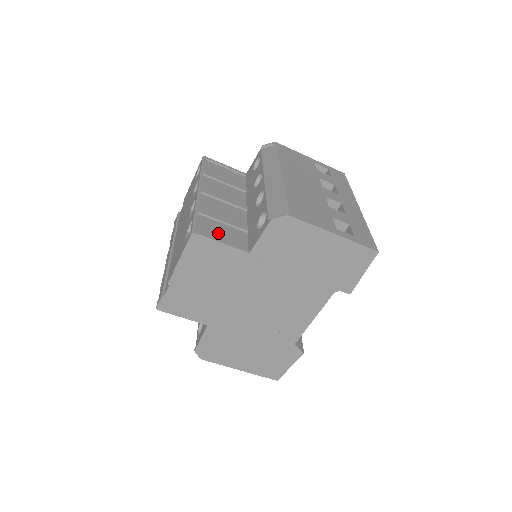
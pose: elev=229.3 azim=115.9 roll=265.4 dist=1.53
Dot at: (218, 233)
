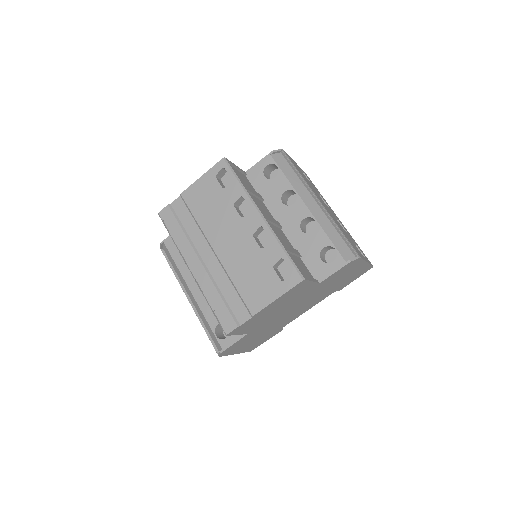
Dot at: (301, 269)
